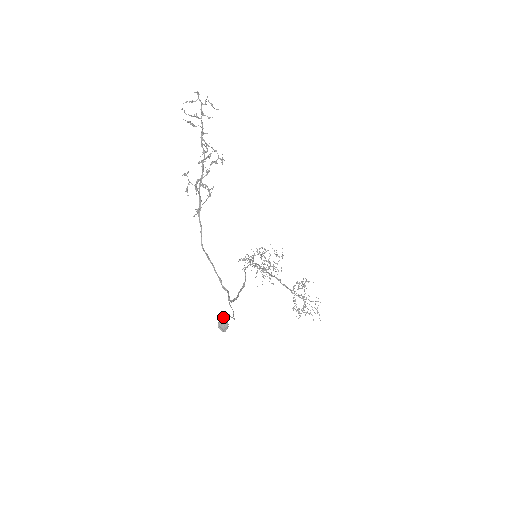
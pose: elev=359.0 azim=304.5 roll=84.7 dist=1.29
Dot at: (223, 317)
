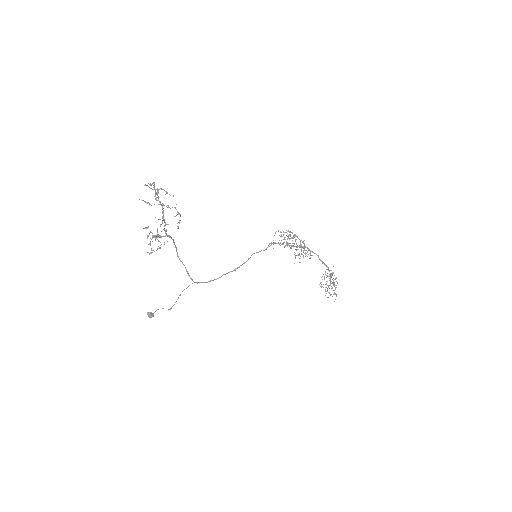
Dot at: (149, 313)
